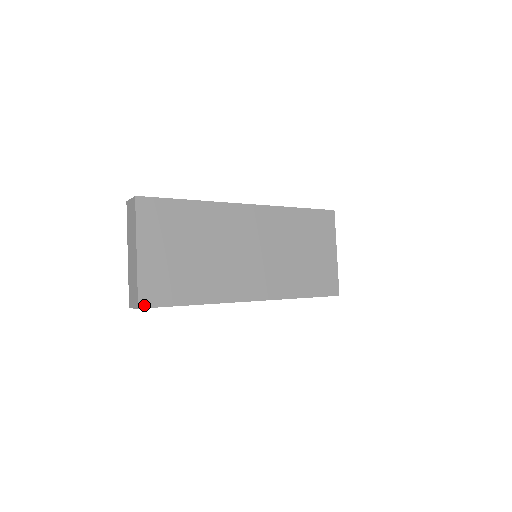
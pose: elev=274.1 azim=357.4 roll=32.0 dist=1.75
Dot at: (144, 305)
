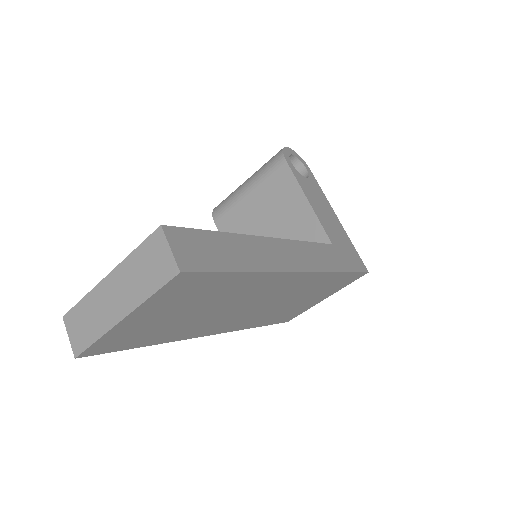
Dot at: (86, 355)
